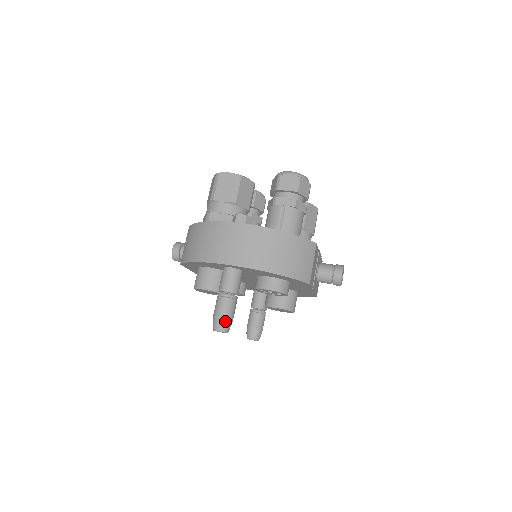
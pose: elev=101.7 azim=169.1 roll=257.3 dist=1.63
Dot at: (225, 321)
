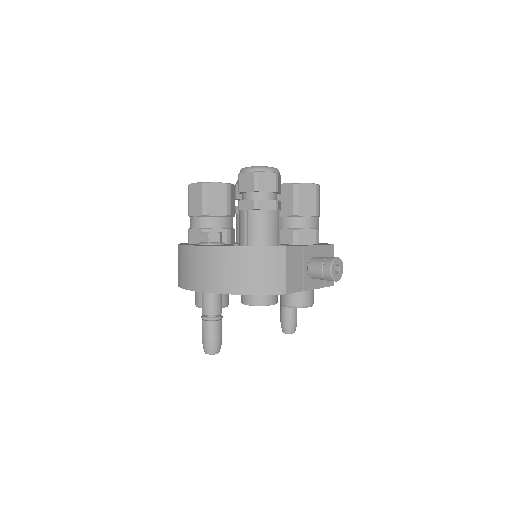
Dot at: (210, 344)
